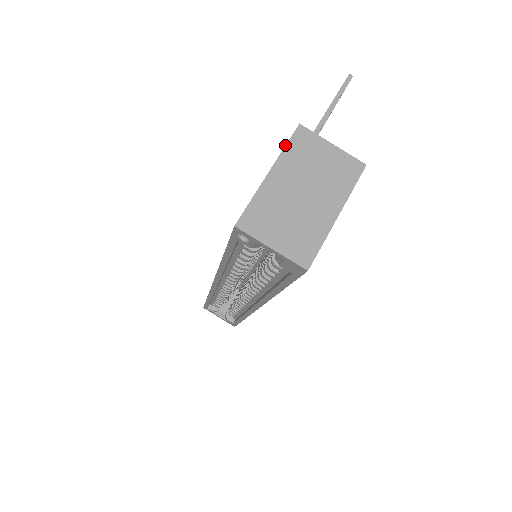
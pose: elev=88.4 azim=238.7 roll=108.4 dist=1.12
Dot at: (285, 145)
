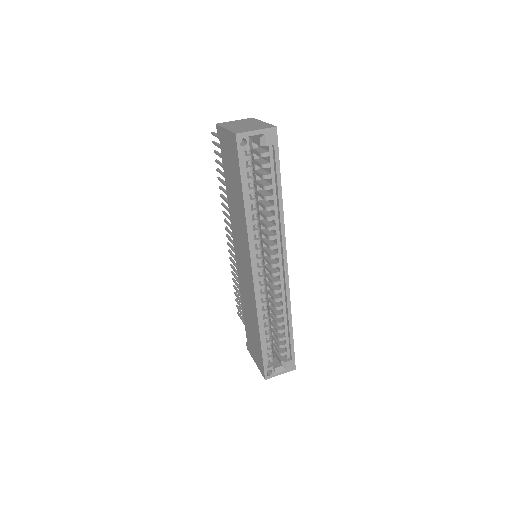
Dot at: (220, 126)
